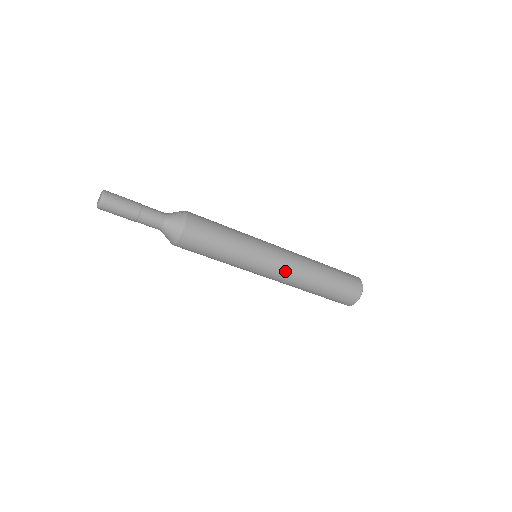
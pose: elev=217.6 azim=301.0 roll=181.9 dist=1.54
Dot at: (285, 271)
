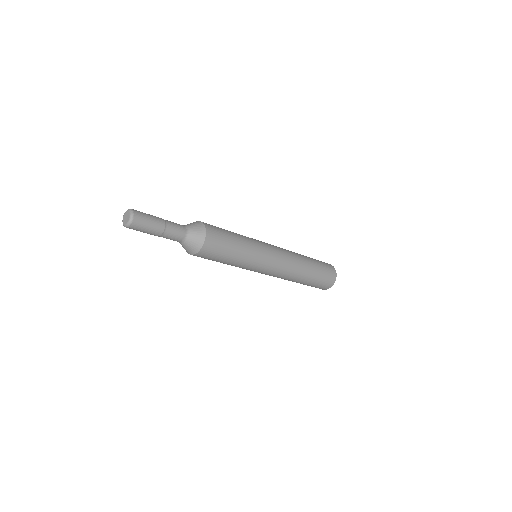
Dot at: (279, 272)
